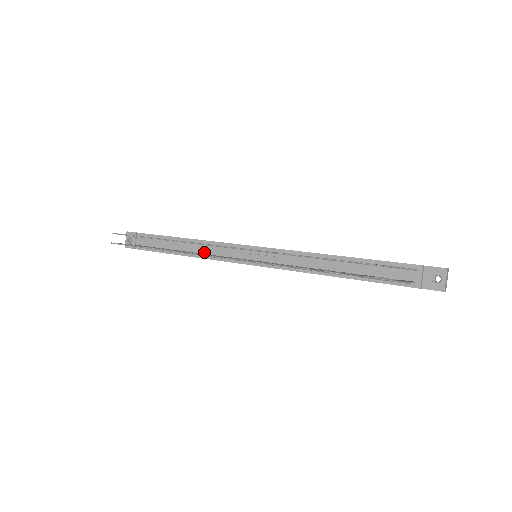
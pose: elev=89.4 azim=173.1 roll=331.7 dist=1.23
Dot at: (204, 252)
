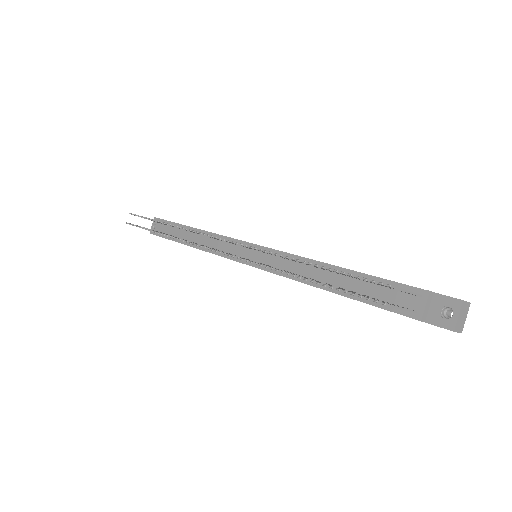
Dot at: (210, 245)
